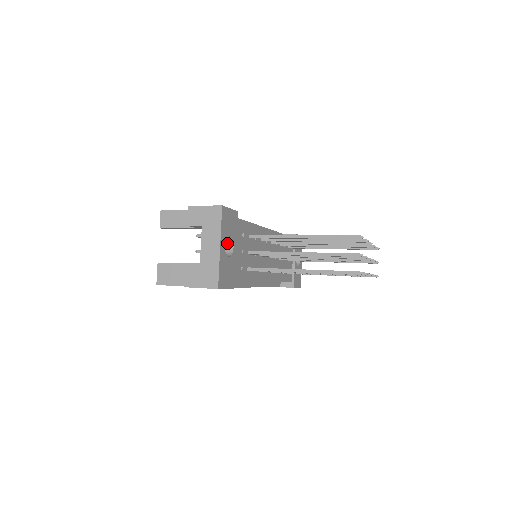
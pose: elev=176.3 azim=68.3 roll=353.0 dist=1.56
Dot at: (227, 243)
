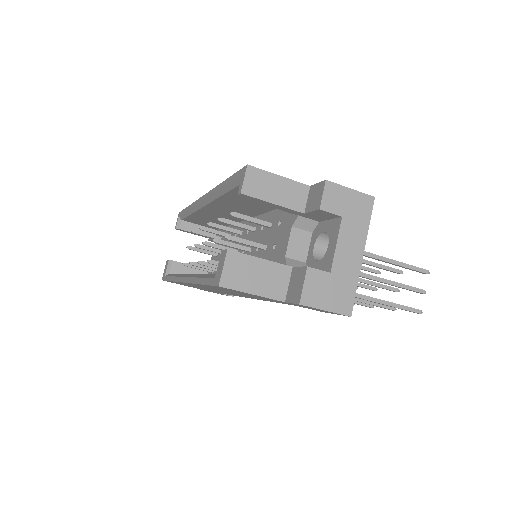
Dot at: occluded
